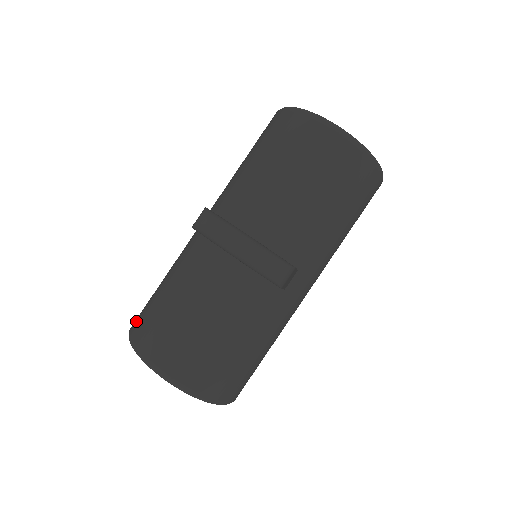
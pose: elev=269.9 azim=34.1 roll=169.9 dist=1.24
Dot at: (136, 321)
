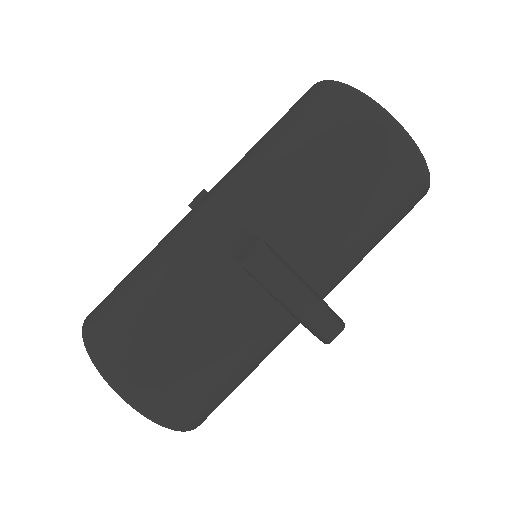
Dot at: (105, 341)
